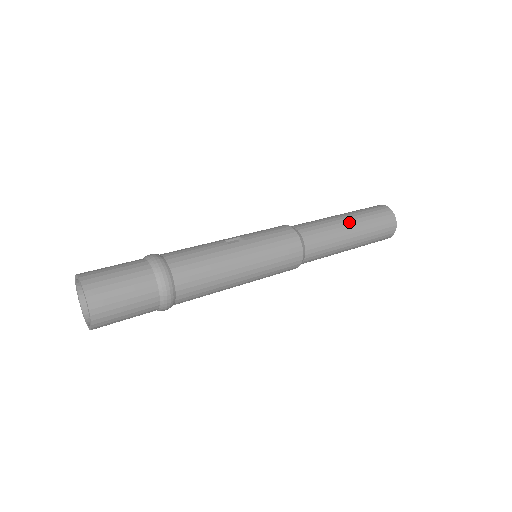
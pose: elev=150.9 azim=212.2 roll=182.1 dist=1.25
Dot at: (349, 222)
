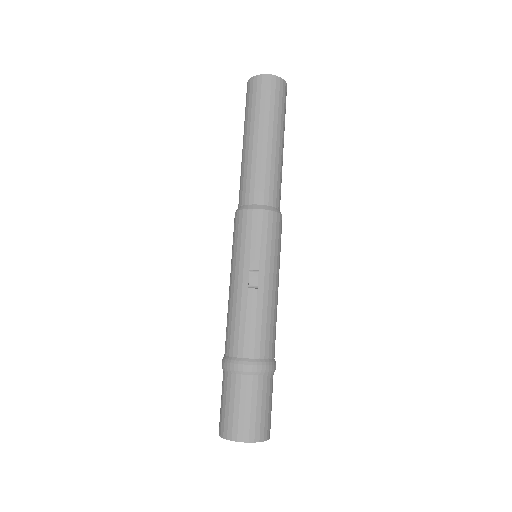
Dot at: (274, 140)
